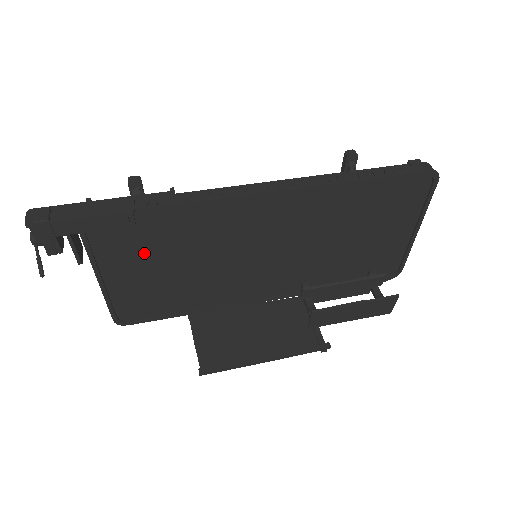
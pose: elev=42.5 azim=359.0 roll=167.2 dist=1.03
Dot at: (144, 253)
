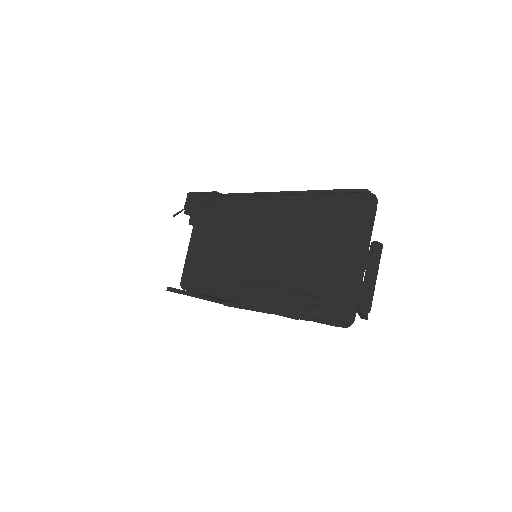
Dot at: (212, 228)
